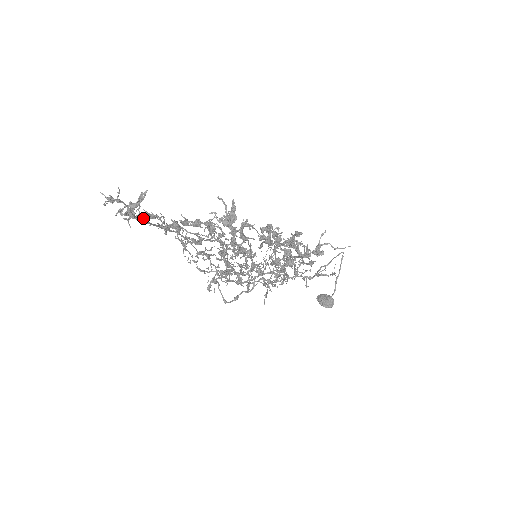
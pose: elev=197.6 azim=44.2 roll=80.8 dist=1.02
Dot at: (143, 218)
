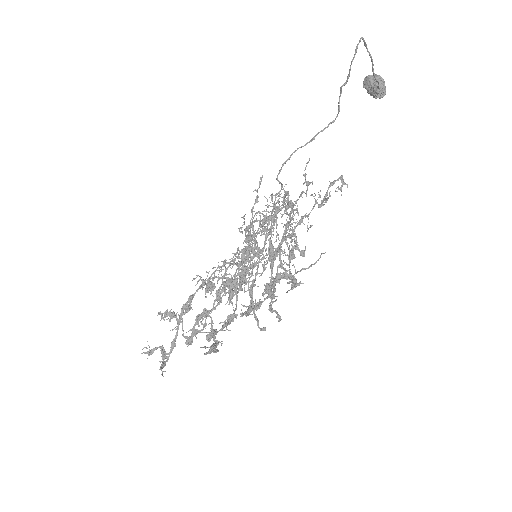
Dot at: (172, 348)
